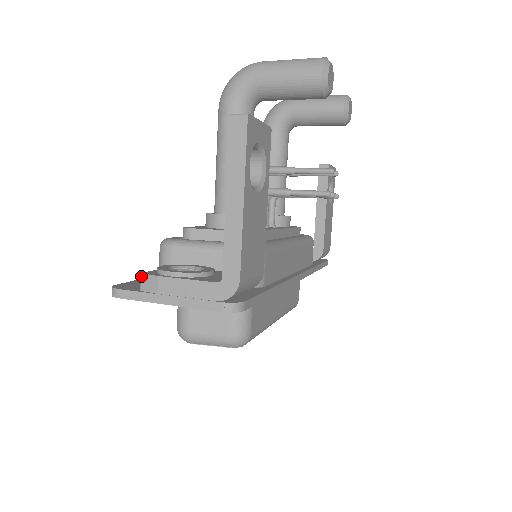
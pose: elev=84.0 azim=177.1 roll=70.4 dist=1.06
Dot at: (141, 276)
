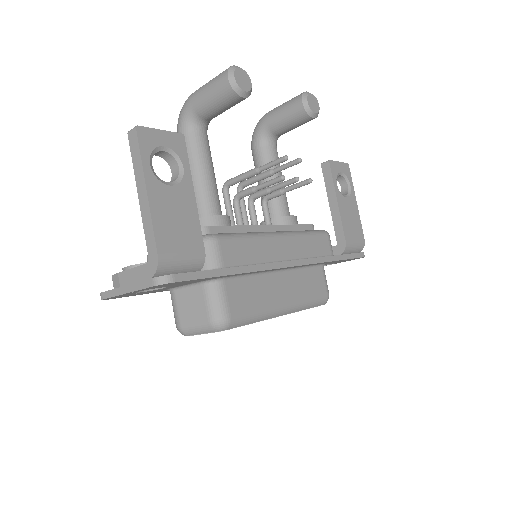
Dot at: (112, 278)
